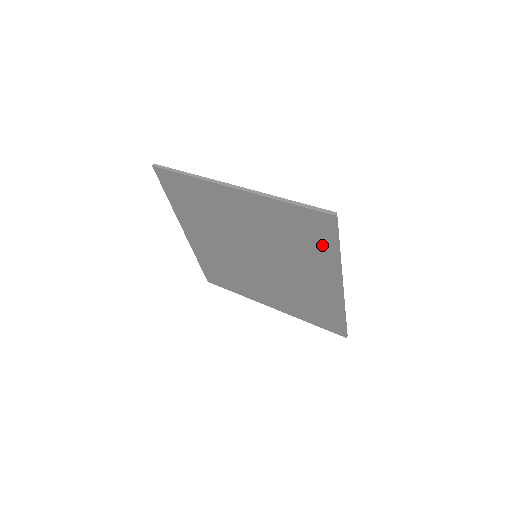
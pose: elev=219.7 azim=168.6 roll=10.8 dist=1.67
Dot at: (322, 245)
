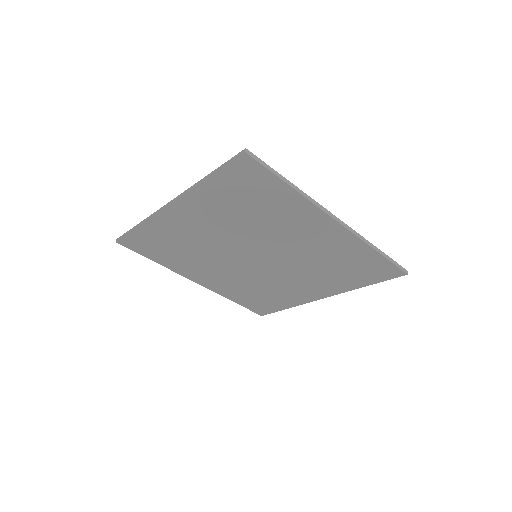
Dot at: (274, 193)
